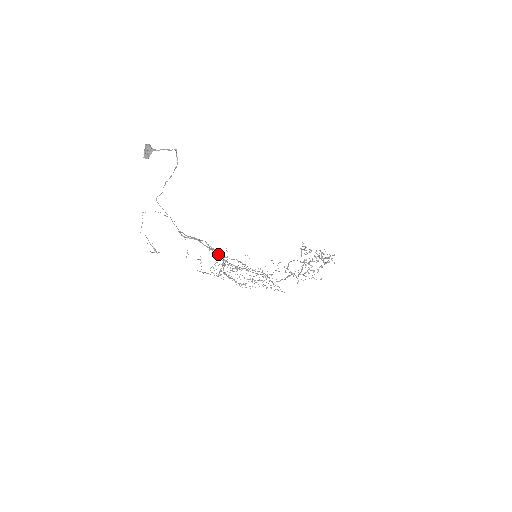
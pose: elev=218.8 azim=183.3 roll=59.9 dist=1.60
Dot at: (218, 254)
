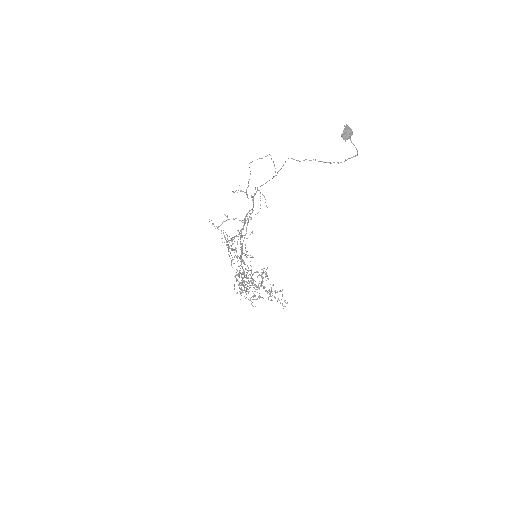
Dot at: (242, 229)
